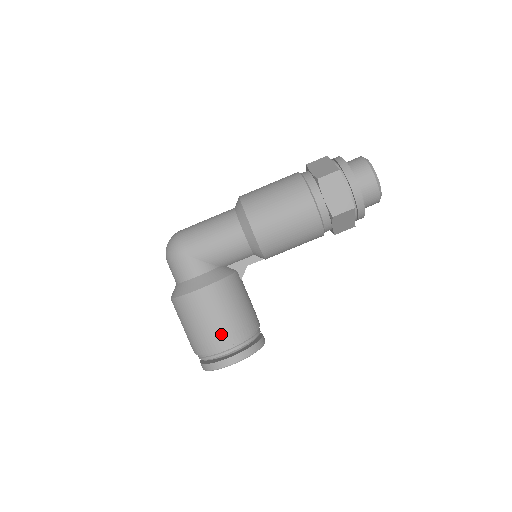
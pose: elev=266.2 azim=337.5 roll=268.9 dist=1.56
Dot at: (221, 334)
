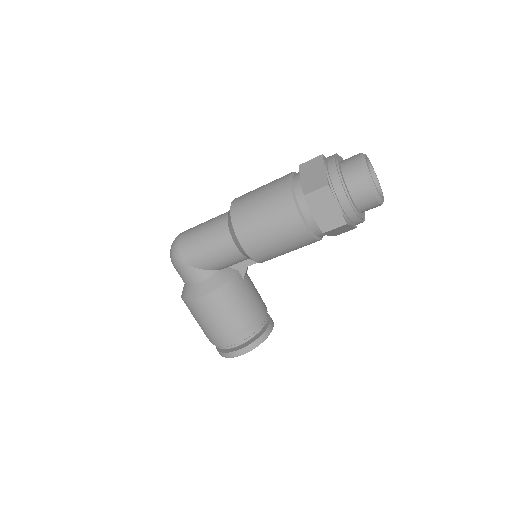
Dot at: (225, 334)
